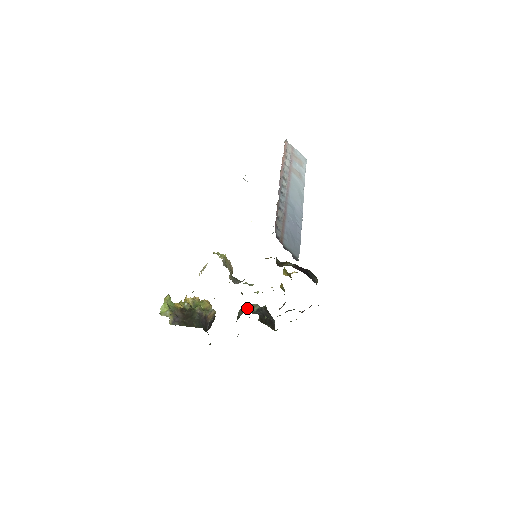
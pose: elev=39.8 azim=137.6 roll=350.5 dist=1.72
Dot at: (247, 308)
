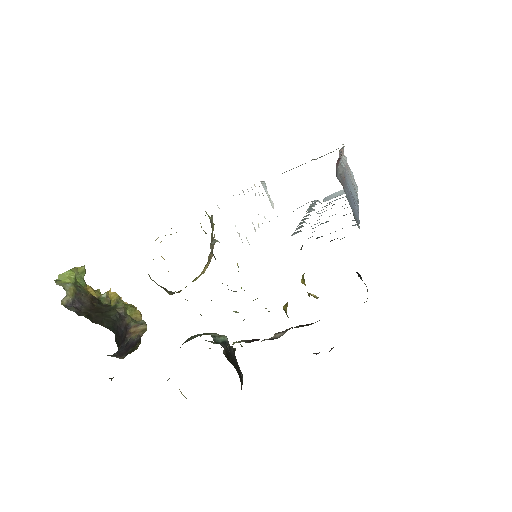
Dot at: occluded
